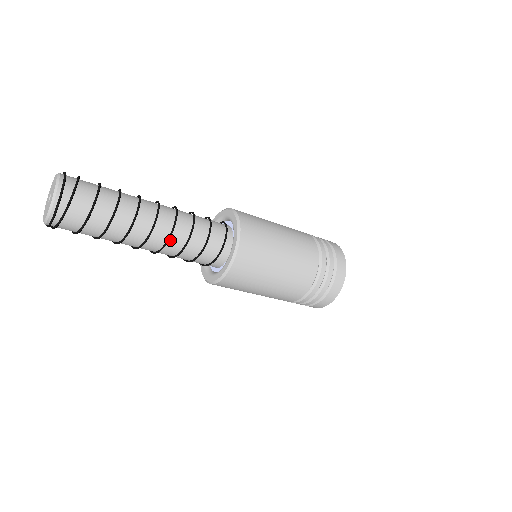
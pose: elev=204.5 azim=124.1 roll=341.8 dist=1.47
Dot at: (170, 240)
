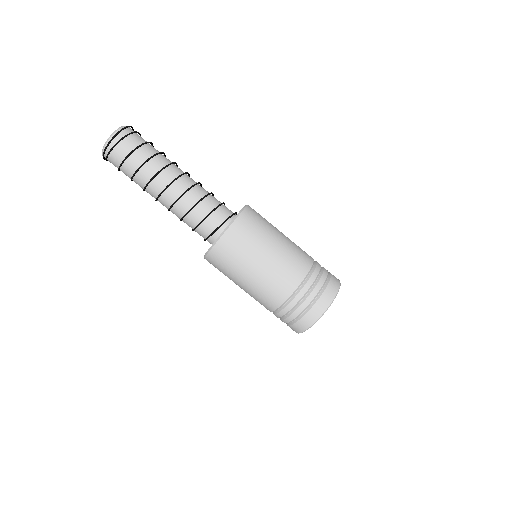
Dot at: (183, 197)
